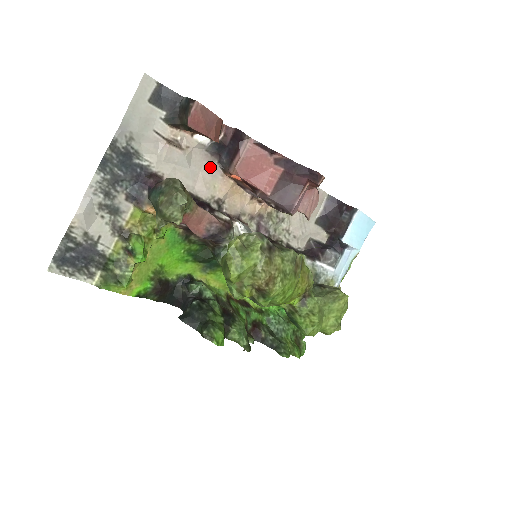
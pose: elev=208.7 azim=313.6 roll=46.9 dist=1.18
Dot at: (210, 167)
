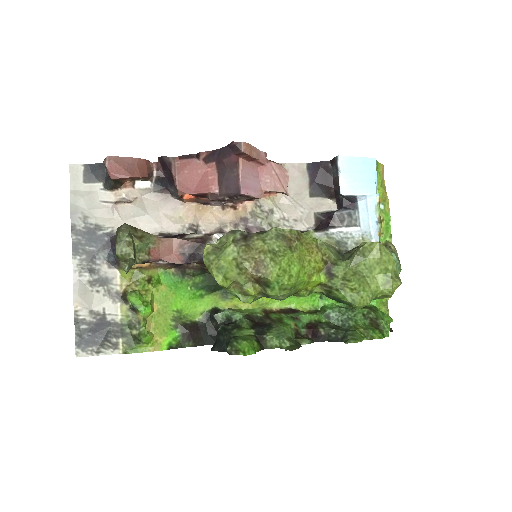
Dot at: (166, 203)
